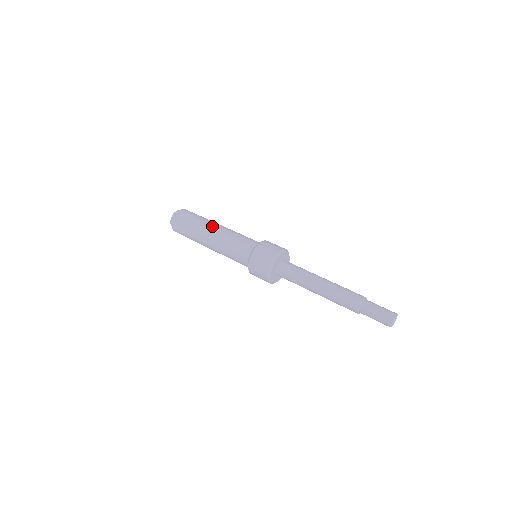
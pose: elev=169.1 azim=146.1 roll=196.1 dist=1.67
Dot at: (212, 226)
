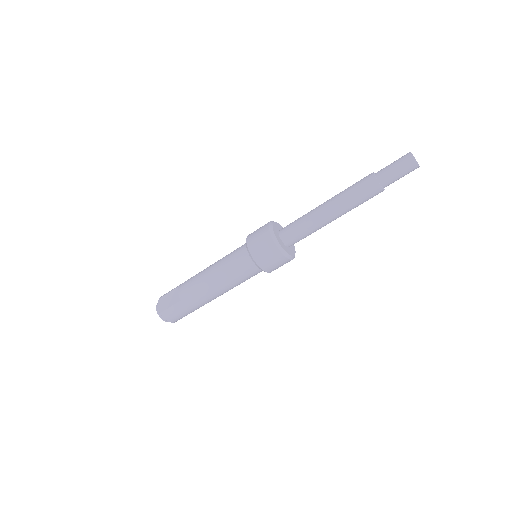
Dot at: occluded
